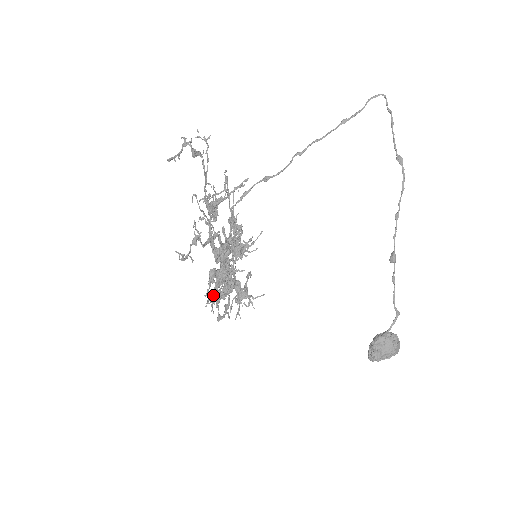
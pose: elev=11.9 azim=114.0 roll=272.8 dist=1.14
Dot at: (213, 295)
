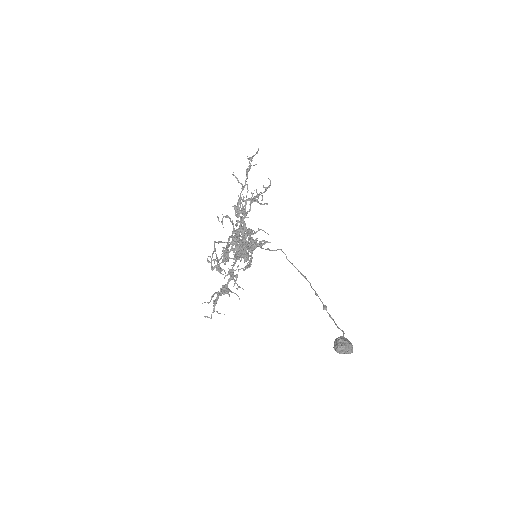
Dot at: (257, 238)
